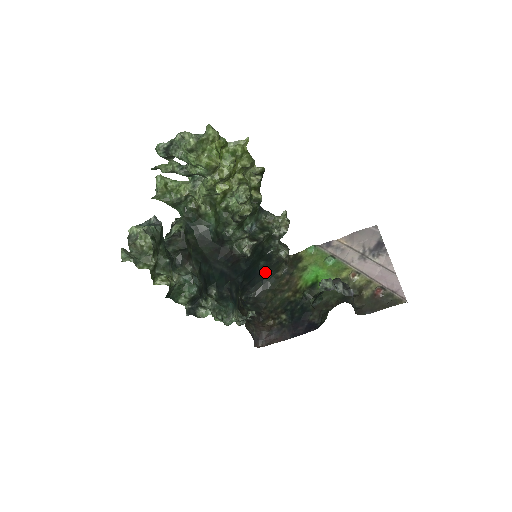
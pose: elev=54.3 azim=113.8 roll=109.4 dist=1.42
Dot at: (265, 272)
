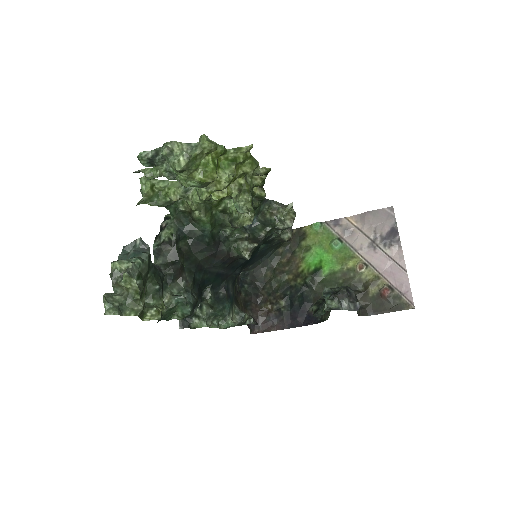
Dot at: (265, 252)
